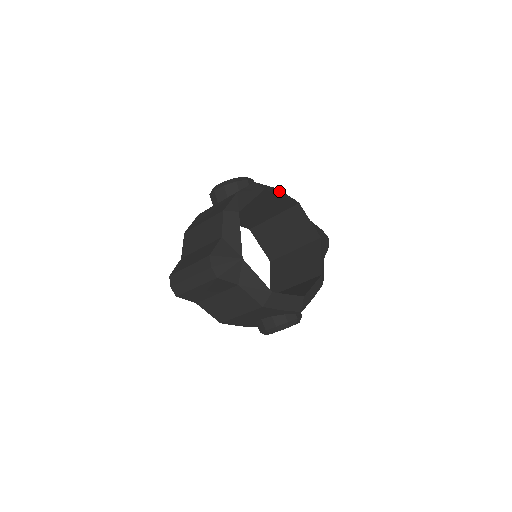
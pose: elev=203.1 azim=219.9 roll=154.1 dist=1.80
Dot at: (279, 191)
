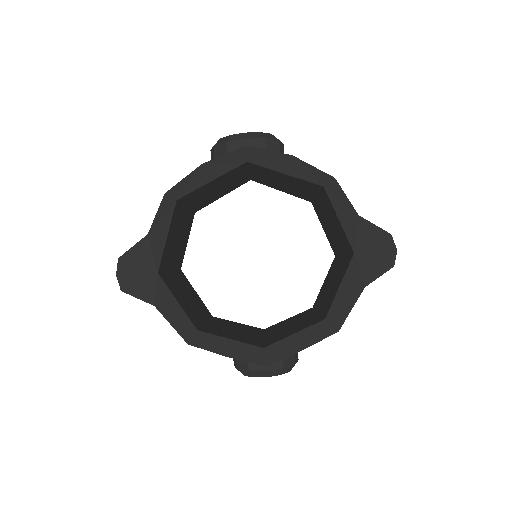
Dot at: (292, 162)
